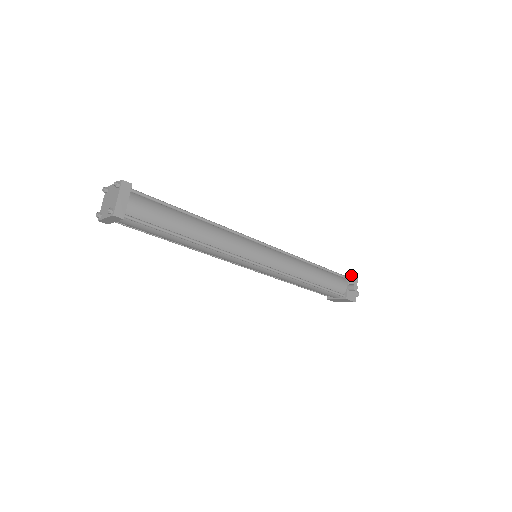
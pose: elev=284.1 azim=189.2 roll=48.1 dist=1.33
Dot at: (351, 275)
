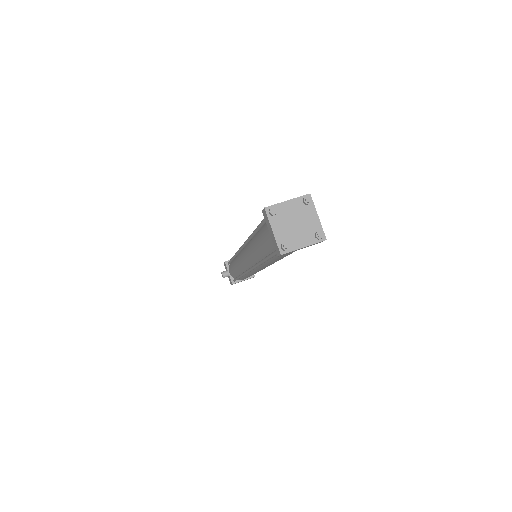
Dot at: occluded
